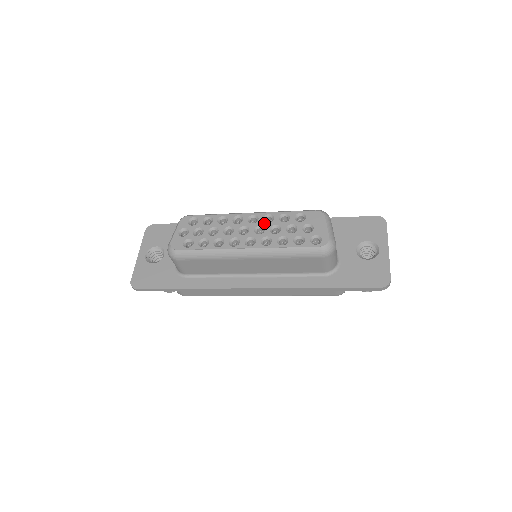
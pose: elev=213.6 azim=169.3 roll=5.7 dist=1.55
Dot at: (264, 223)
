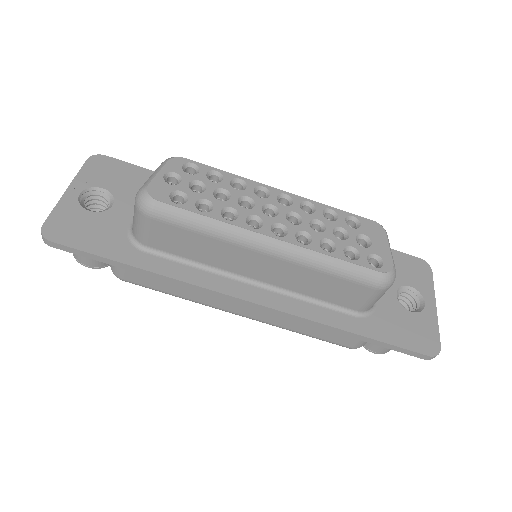
Dot at: (301, 211)
